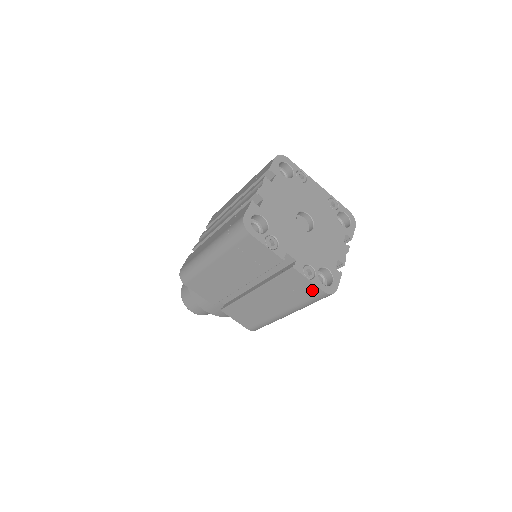
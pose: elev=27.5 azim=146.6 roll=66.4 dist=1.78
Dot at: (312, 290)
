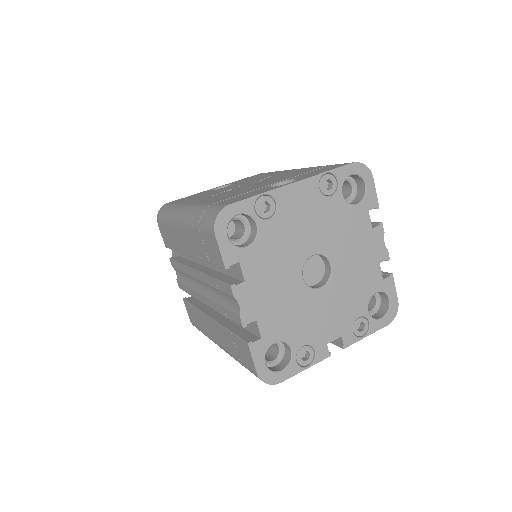
Dot at: occluded
